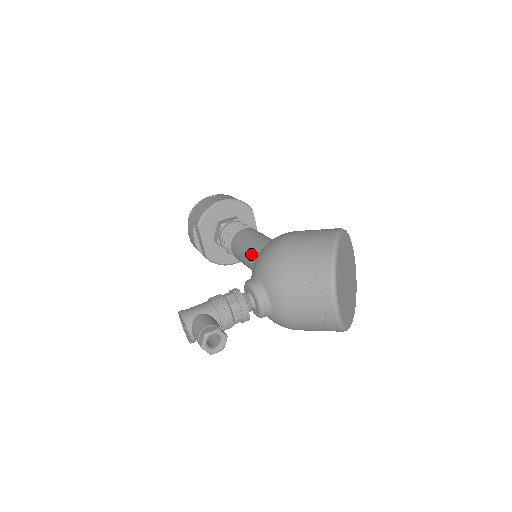
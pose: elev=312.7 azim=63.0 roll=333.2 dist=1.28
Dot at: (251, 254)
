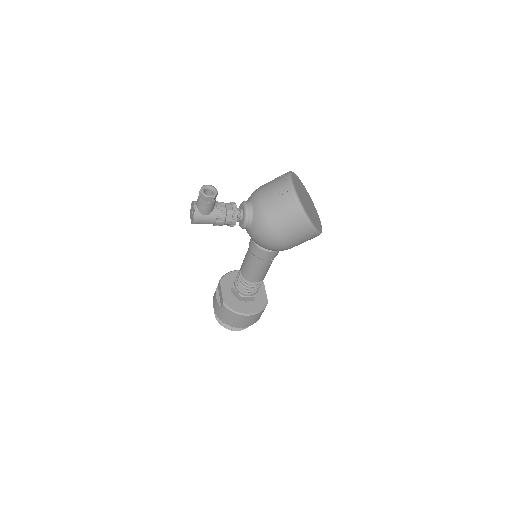
Dot at: occluded
